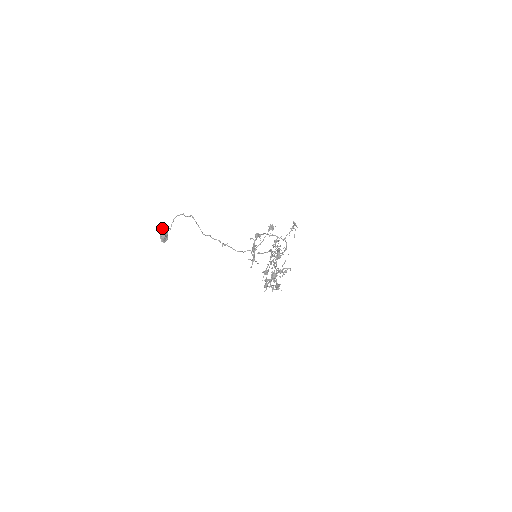
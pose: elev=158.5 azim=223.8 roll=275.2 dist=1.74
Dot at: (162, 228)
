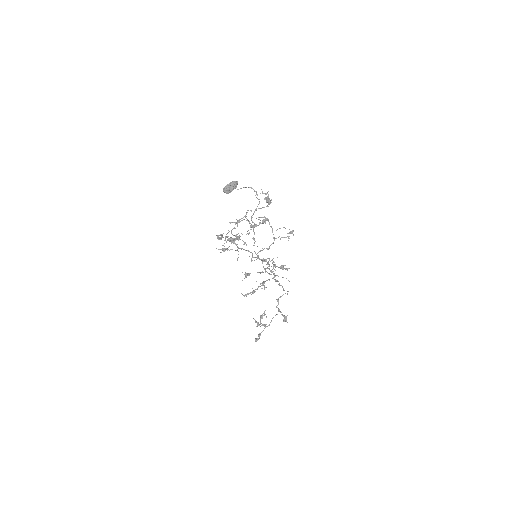
Dot at: (233, 181)
